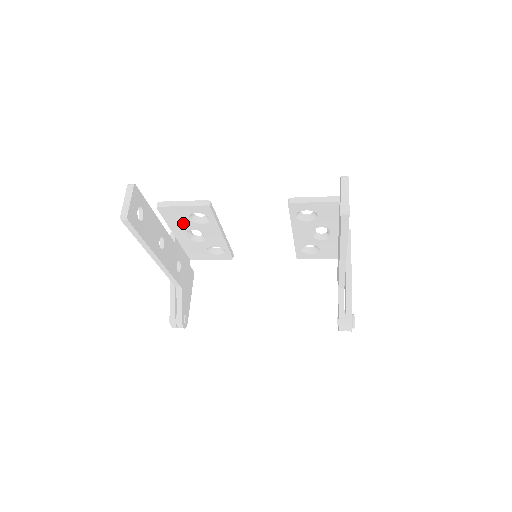
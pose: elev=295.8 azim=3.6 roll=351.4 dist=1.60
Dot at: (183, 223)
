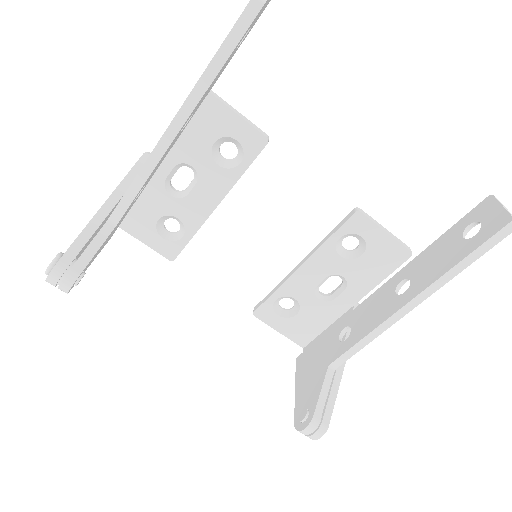
Dot at: (195, 144)
